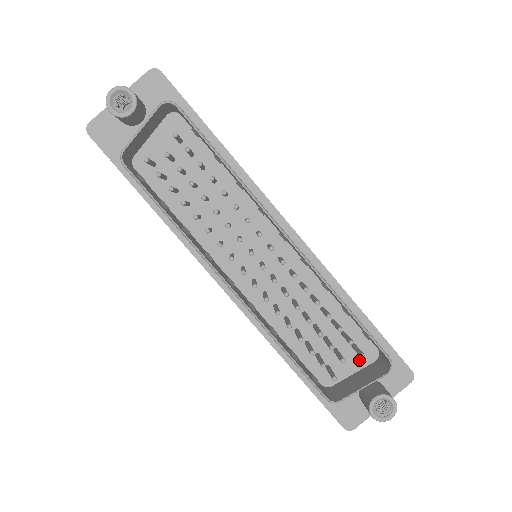
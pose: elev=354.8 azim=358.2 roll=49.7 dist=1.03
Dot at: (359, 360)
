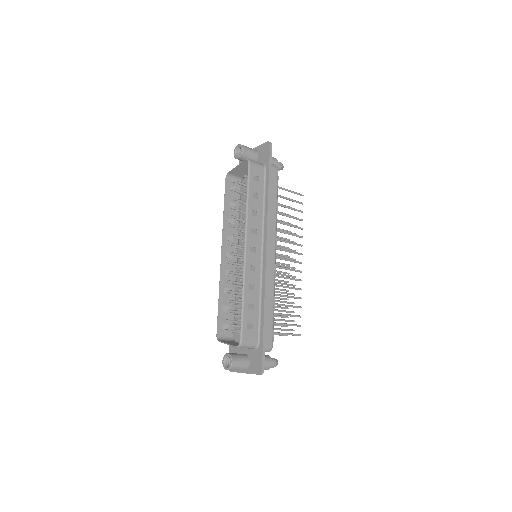
Dot at: occluded
